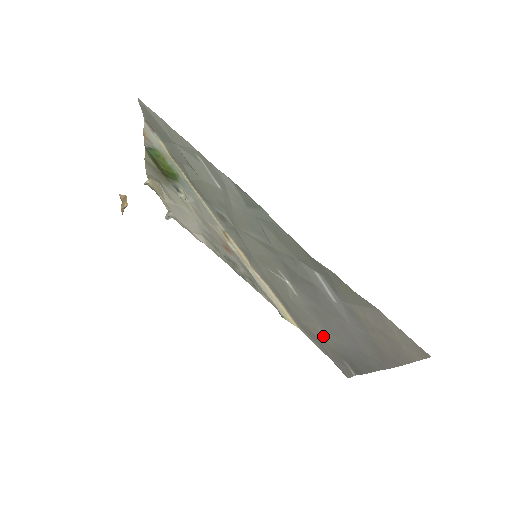
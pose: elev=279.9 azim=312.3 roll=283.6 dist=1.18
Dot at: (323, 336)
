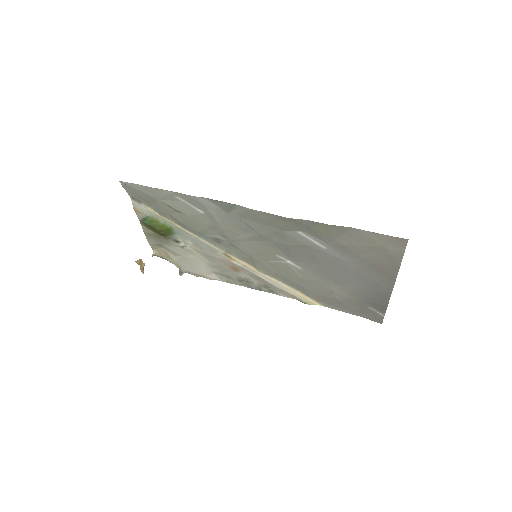
Dot at: (340, 294)
